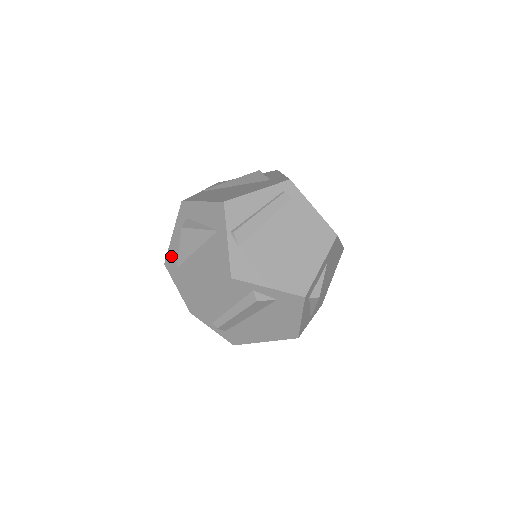
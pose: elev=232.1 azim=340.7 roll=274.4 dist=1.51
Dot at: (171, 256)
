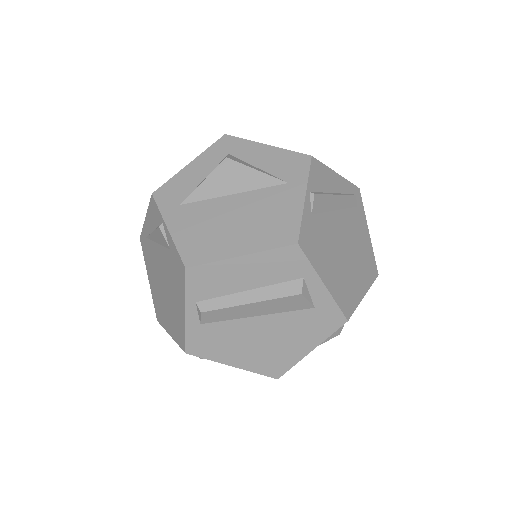
Dot at: (173, 188)
